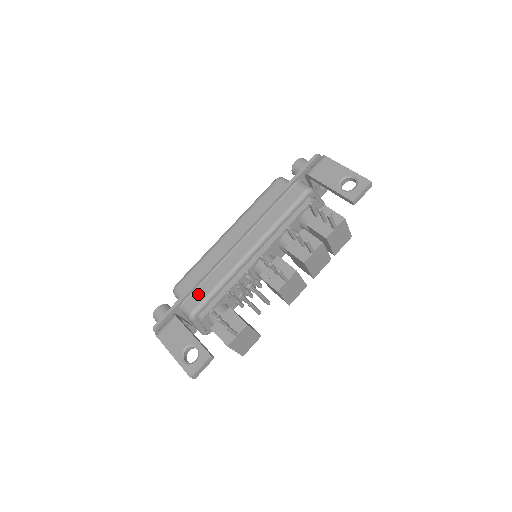
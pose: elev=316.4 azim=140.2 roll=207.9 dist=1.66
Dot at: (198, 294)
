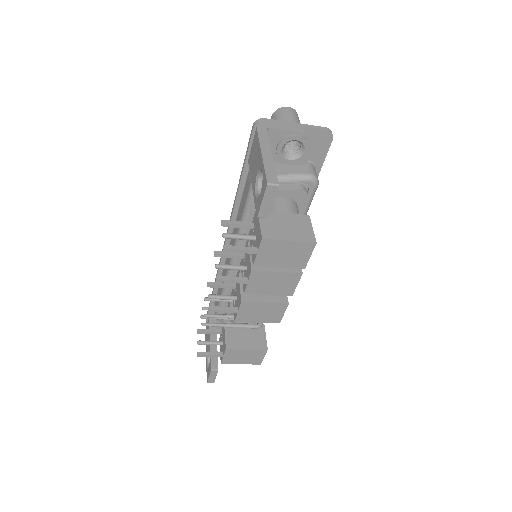
Dot at: occluded
